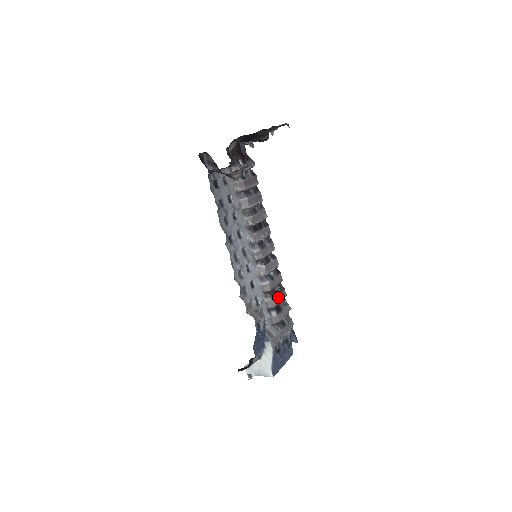
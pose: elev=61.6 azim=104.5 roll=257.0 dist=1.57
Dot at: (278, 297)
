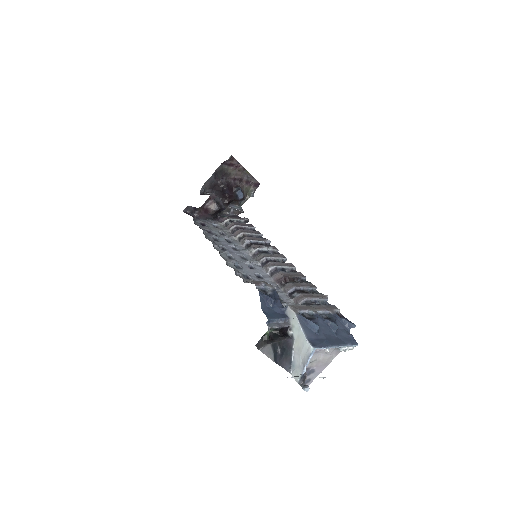
Dot at: (300, 284)
